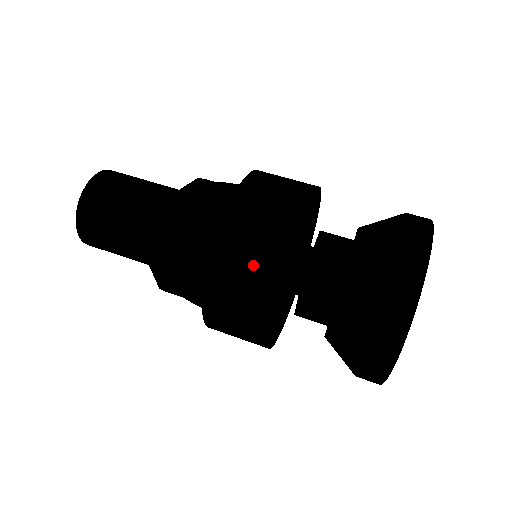
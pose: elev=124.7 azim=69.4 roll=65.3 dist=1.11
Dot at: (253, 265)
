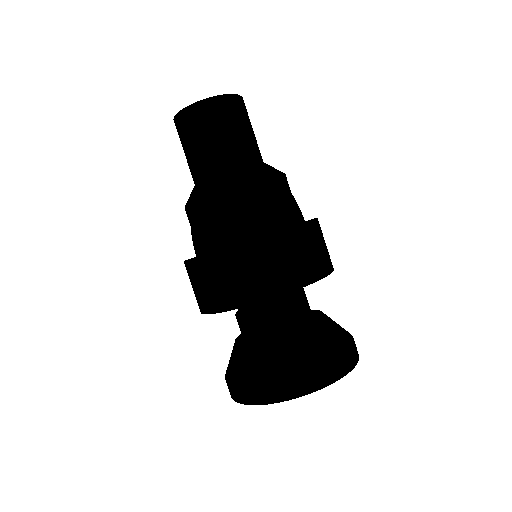
Dot at: (195, 292)
